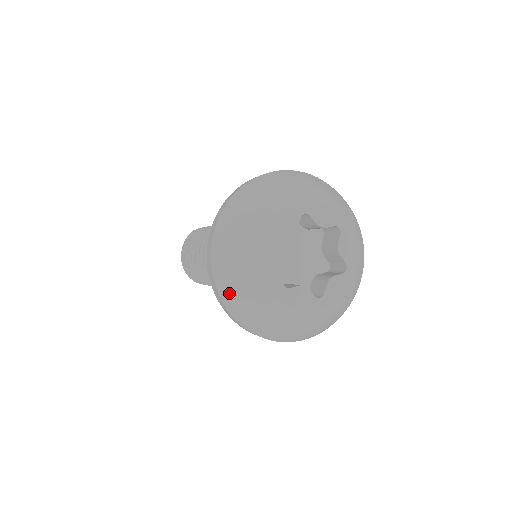
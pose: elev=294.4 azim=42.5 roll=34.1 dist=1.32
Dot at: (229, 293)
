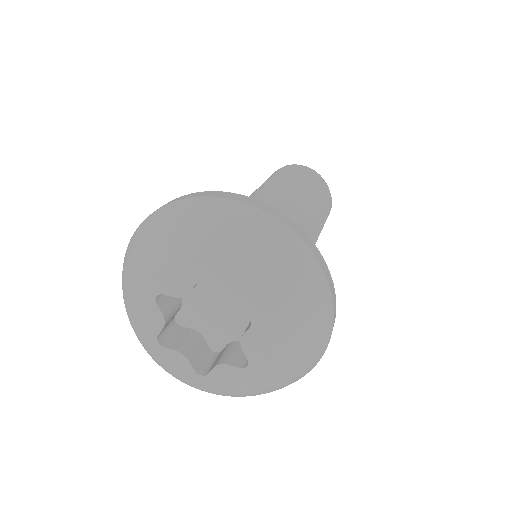
Dot at: occluded
